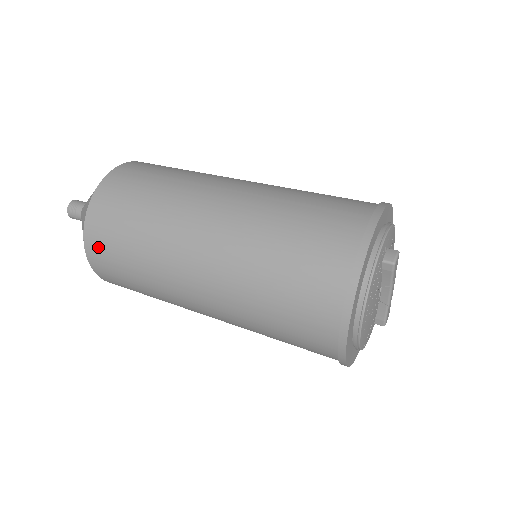
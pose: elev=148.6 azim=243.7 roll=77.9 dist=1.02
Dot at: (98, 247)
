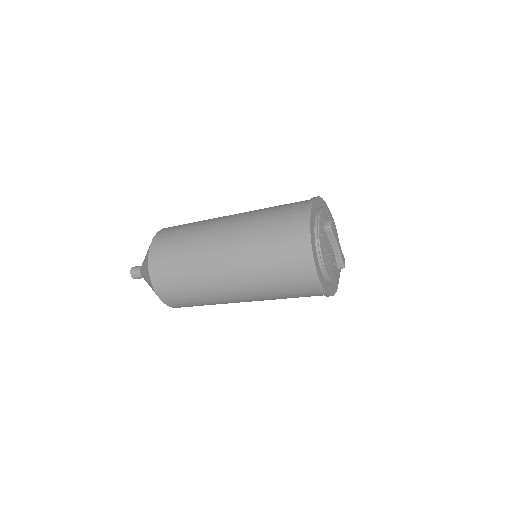
Dot at: (161, 283)
